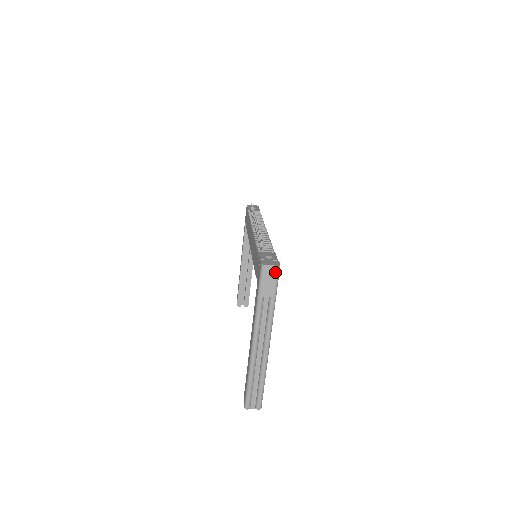
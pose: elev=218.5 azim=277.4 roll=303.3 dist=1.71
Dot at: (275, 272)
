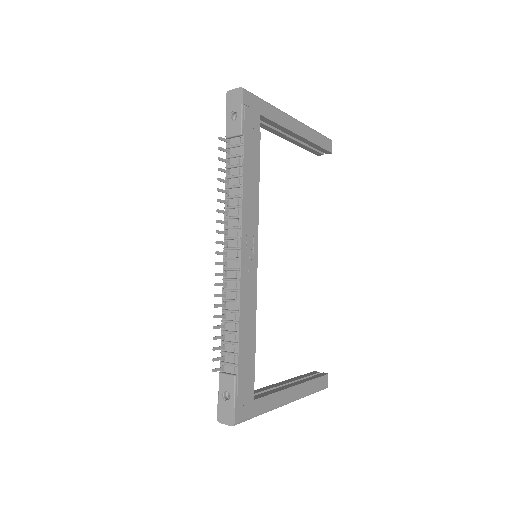
Dot at: (235, 424)
